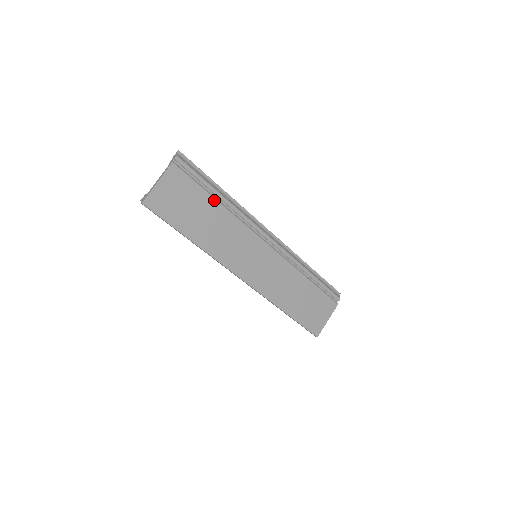
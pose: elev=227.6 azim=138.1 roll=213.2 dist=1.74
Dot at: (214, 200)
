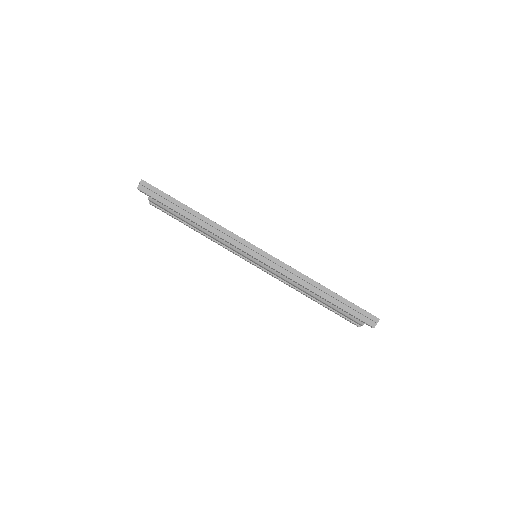
Dot at: occluded
